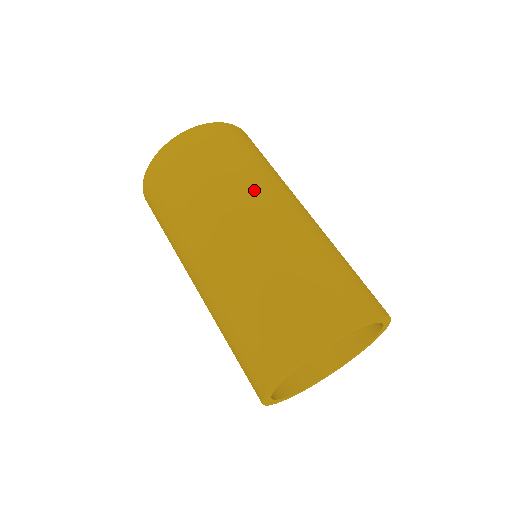
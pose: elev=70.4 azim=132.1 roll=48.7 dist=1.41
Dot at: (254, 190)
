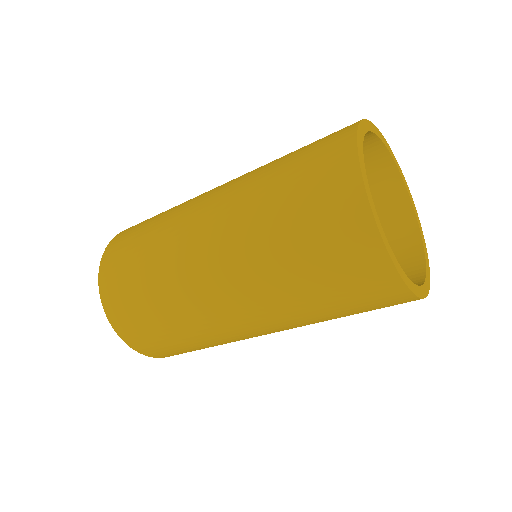
Dot at: (185, 209)
